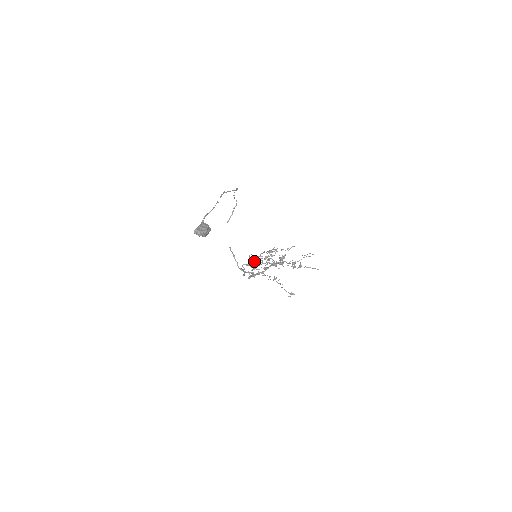
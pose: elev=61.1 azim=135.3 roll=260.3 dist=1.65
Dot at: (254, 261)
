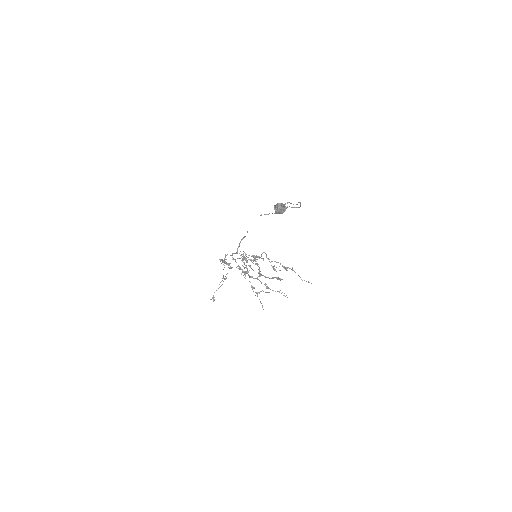
Dot at: occluded
